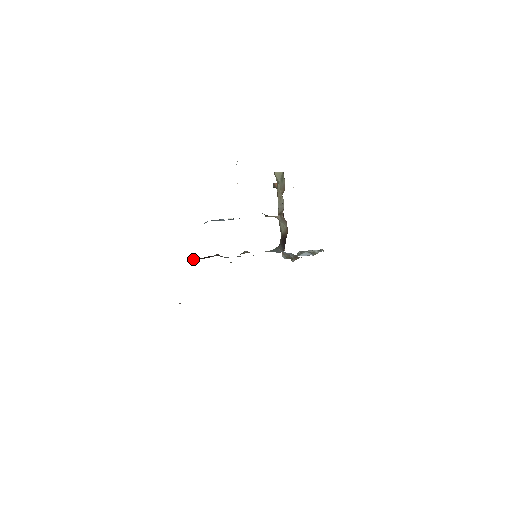
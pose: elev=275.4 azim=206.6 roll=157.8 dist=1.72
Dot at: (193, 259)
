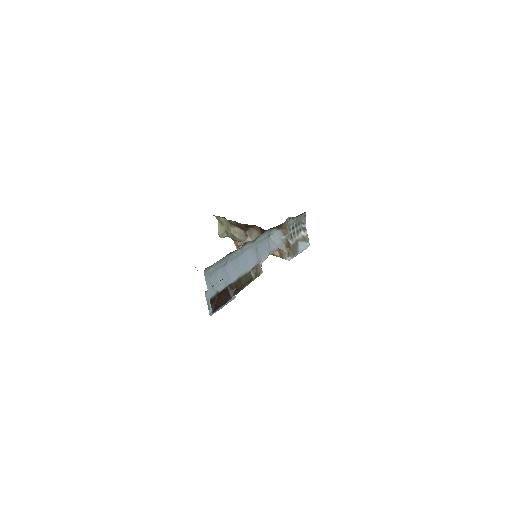
Dot at: (214, 306)
